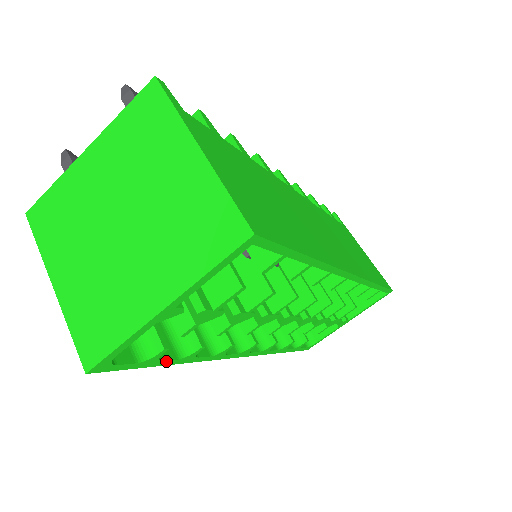
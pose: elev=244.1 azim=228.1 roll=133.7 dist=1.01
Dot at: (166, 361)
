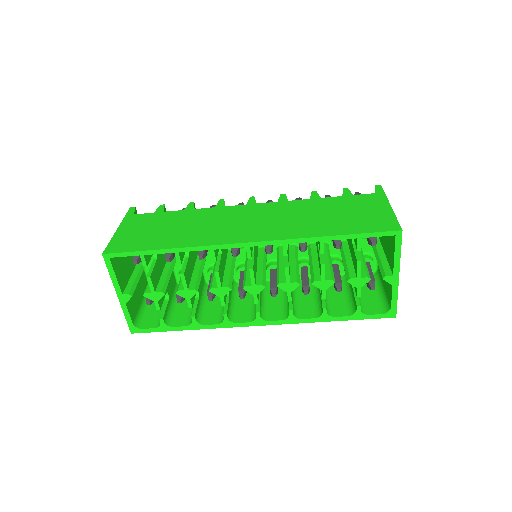
Dot at: (177, 327)
